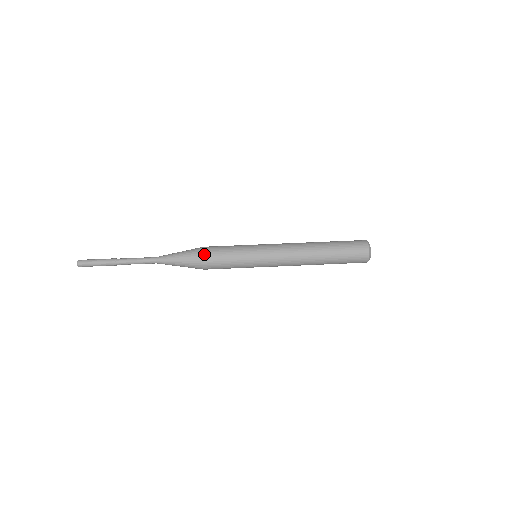
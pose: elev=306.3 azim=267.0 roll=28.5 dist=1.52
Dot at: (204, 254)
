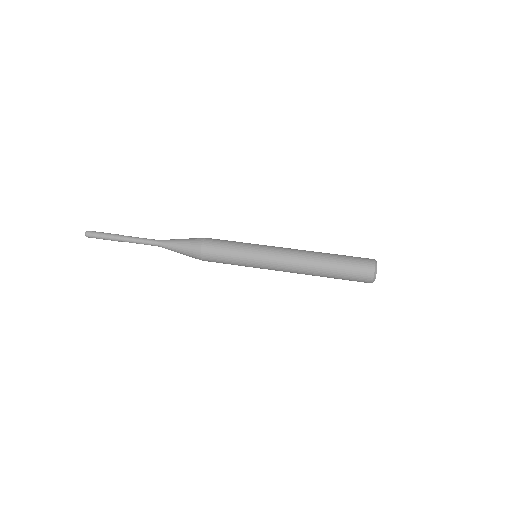
Dot at: (203, 247)
